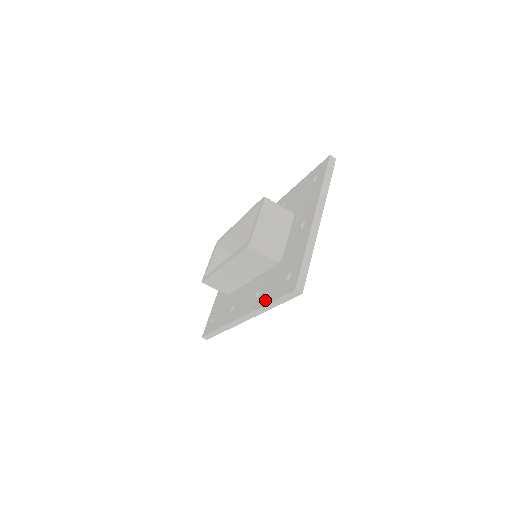
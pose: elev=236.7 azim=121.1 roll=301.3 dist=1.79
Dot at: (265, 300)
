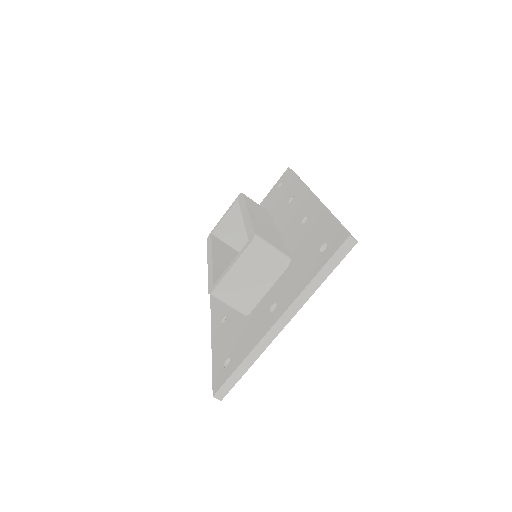
Dot at: (215, 347)
